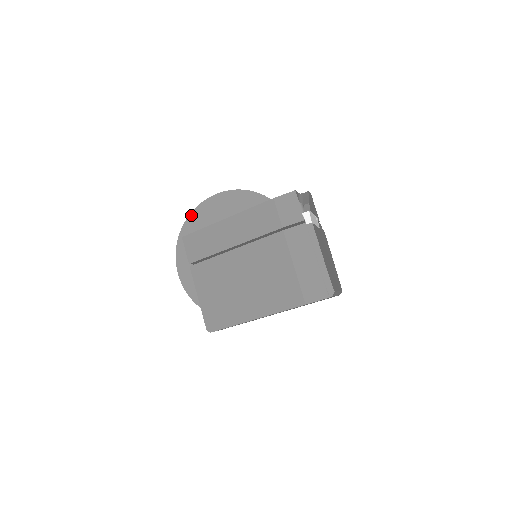
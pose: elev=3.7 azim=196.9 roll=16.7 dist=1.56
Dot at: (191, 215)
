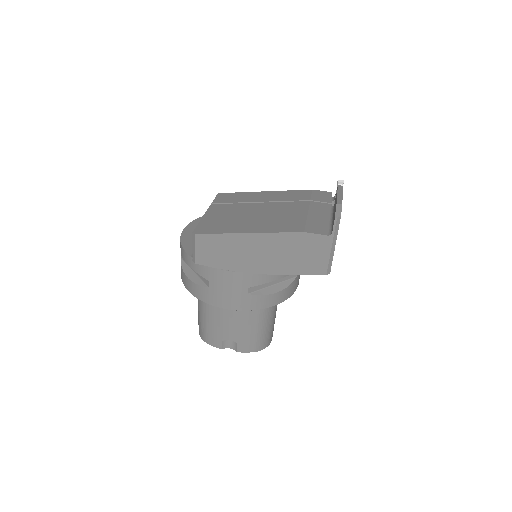
Dot at: occluded
